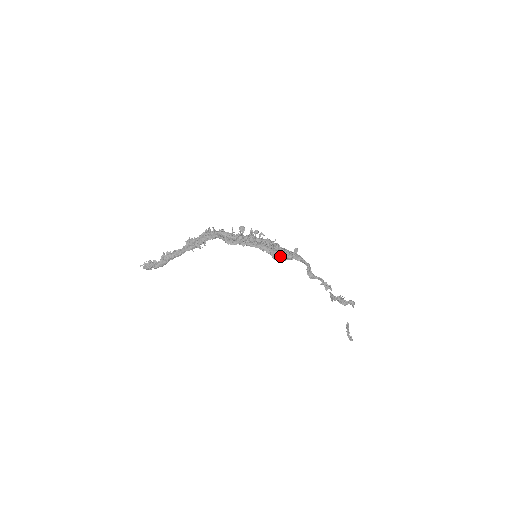
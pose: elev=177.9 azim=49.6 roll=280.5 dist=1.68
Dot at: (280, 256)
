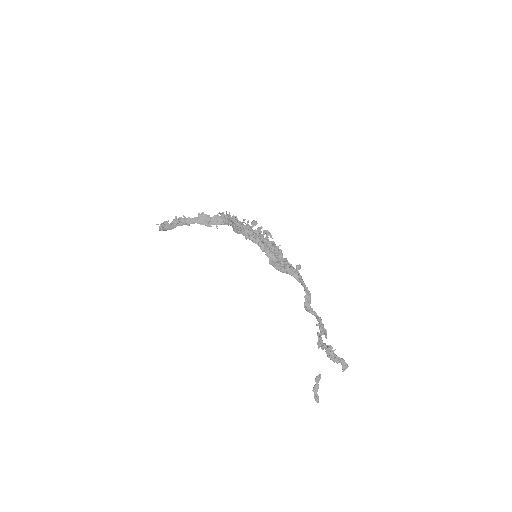
Dot at: (278, 264)
